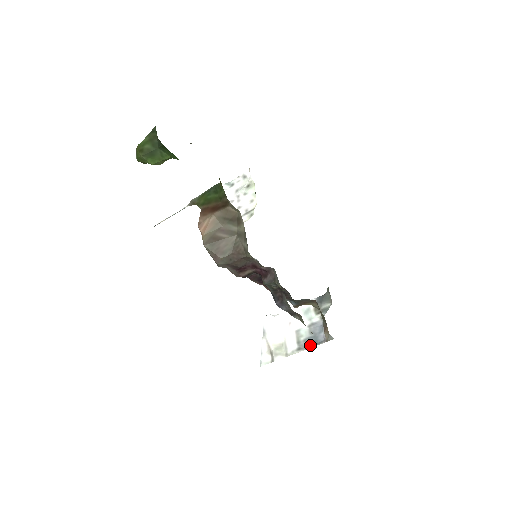
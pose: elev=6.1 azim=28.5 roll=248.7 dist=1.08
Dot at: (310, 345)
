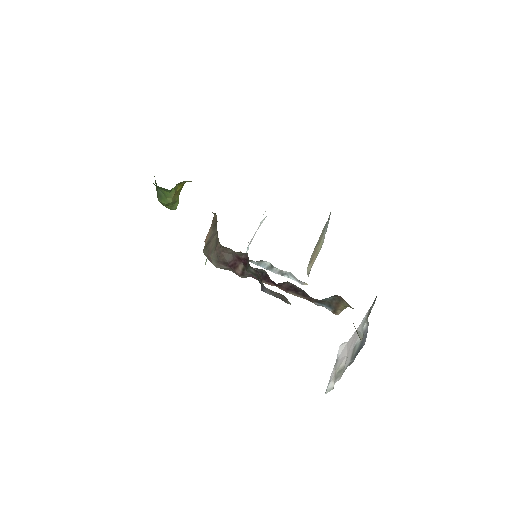
Dot at: (356, 355)
